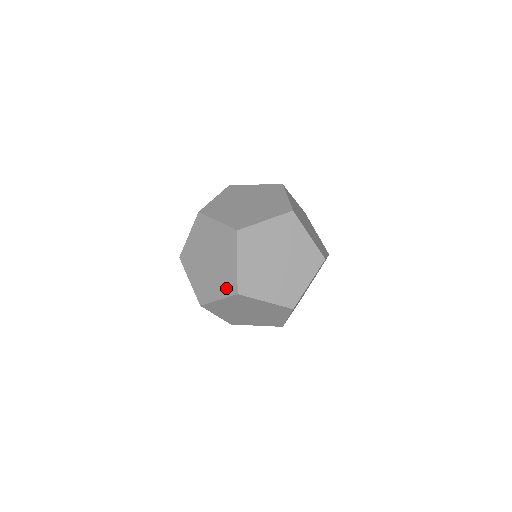
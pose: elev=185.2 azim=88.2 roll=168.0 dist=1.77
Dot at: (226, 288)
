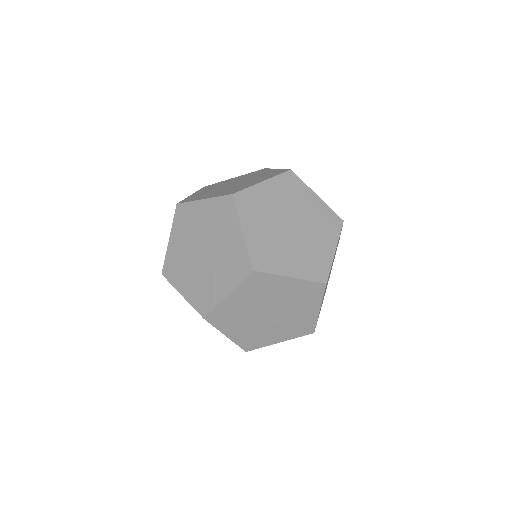
Dot at: occluded
